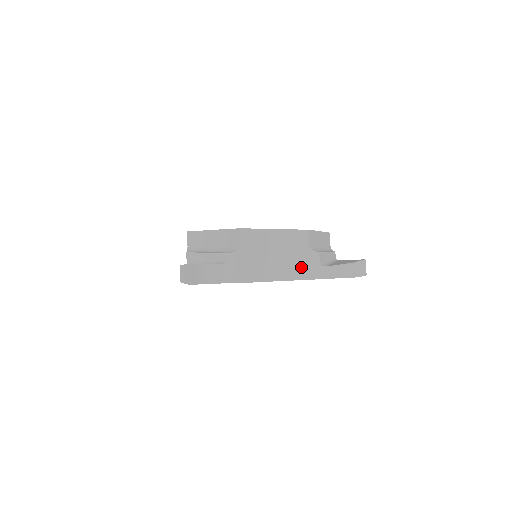
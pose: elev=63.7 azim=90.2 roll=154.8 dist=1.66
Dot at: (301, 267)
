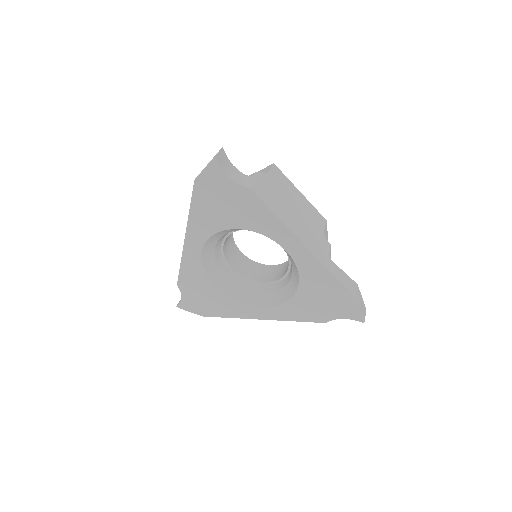
Dot at: (312, 239)
